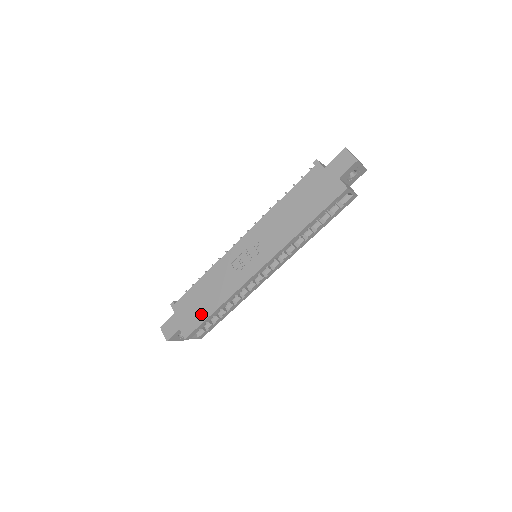
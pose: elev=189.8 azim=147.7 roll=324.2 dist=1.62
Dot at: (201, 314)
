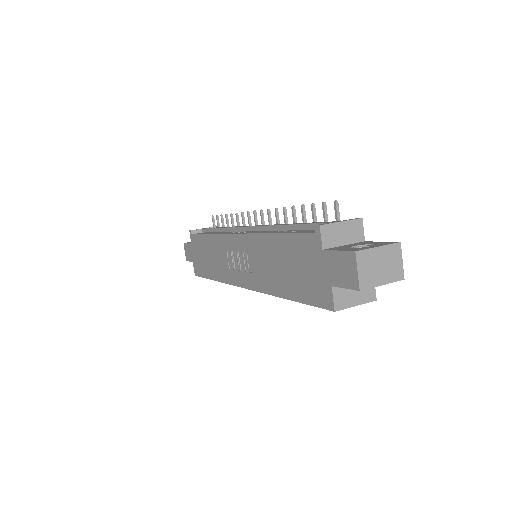
Dot at: (204, 269)
